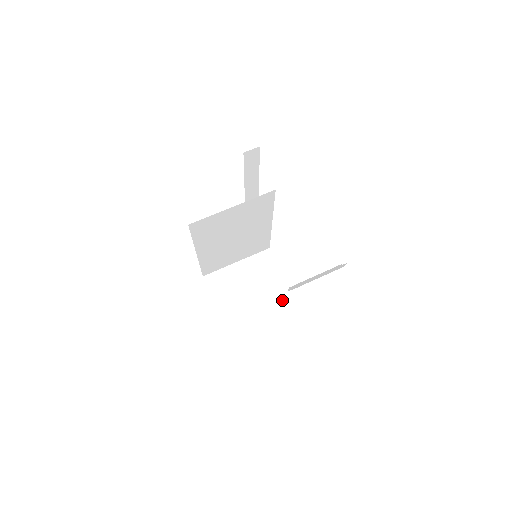
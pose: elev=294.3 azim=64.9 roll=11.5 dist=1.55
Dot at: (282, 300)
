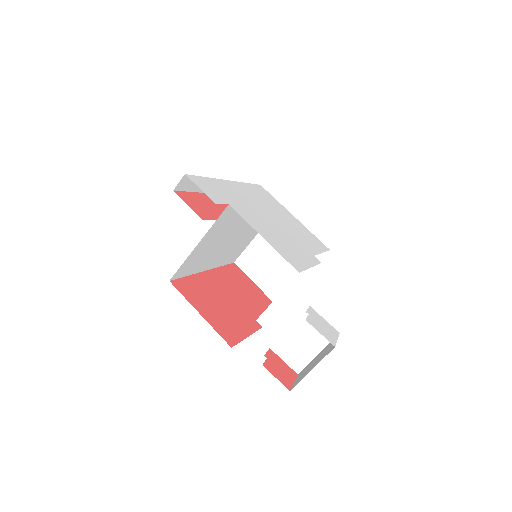
Dot at: (316, 257)
